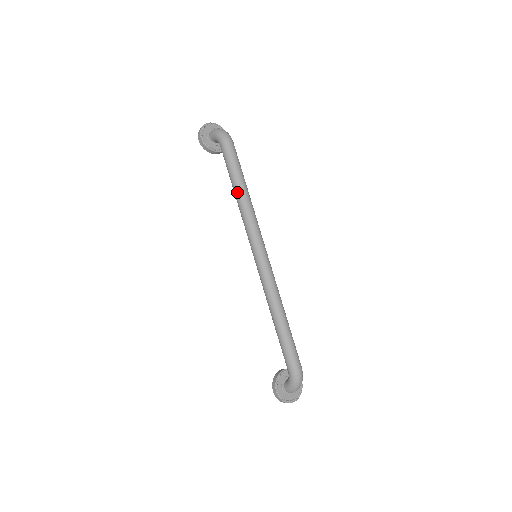
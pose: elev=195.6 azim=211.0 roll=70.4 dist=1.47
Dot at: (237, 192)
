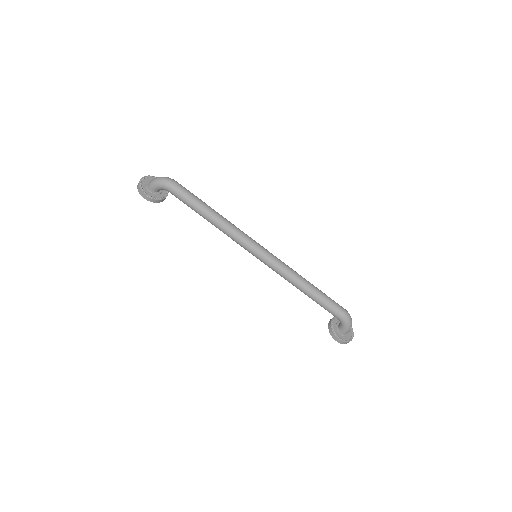
Dot at: (210, 218)
